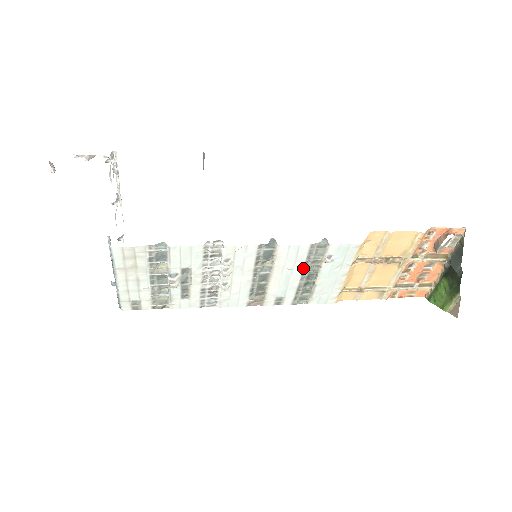
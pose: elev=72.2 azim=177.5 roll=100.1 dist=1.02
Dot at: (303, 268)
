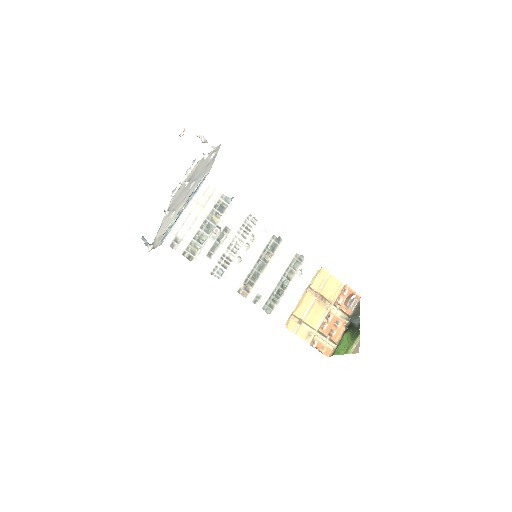
Dot at: (284, 273)
